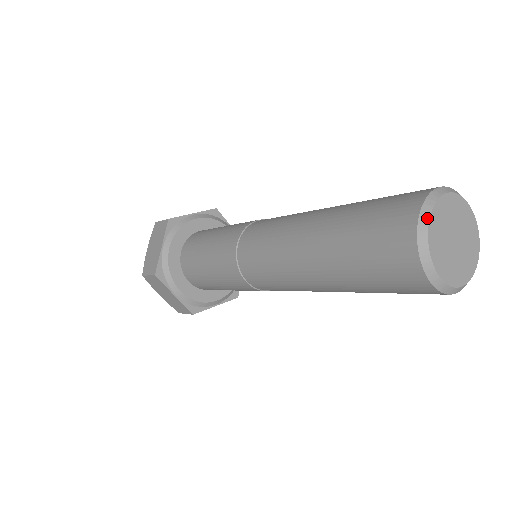
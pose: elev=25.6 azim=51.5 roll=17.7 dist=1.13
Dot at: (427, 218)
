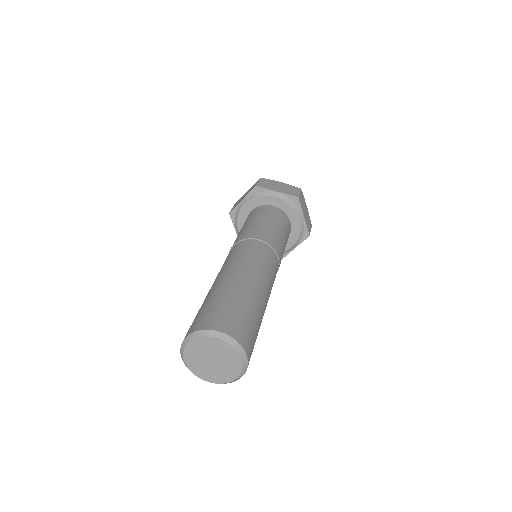
Dot at: (183, 360)
